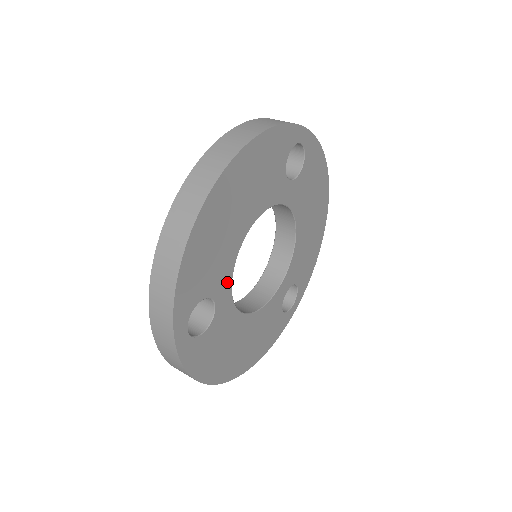
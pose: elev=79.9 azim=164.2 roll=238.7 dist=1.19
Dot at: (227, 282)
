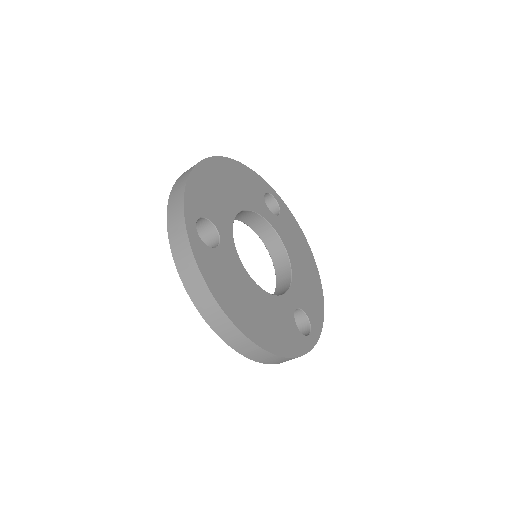
Dot at: (228, 229)
